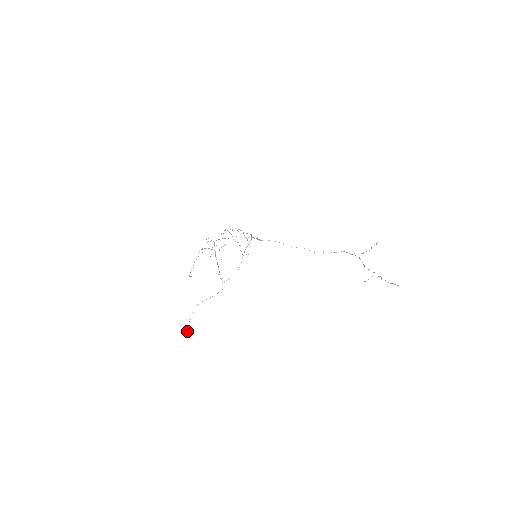
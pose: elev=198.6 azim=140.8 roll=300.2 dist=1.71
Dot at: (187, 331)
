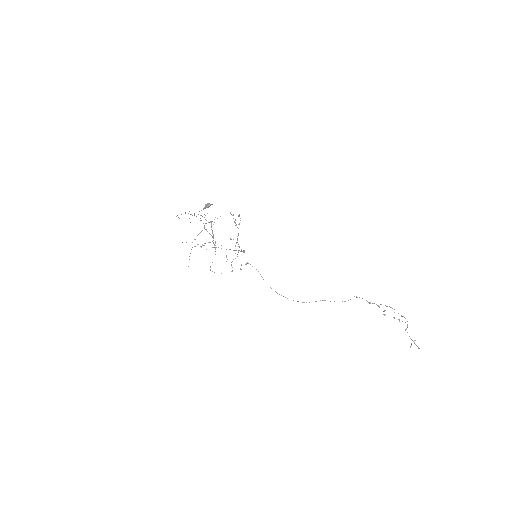
Dot at: (206, 205)
